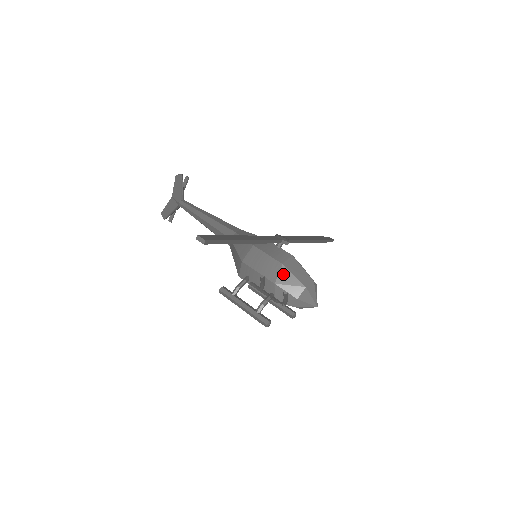
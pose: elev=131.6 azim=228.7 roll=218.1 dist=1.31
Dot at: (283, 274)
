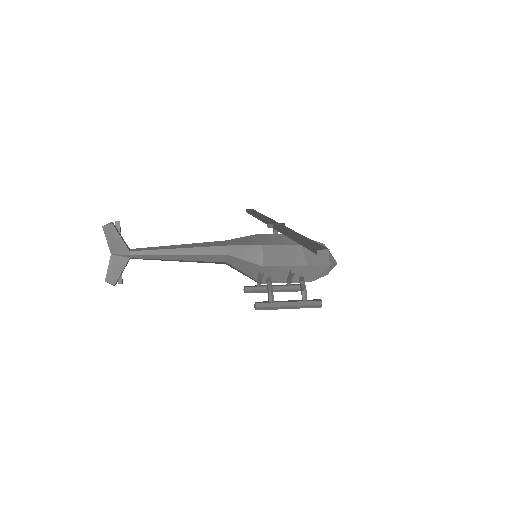
Dot at: (308, 253)
